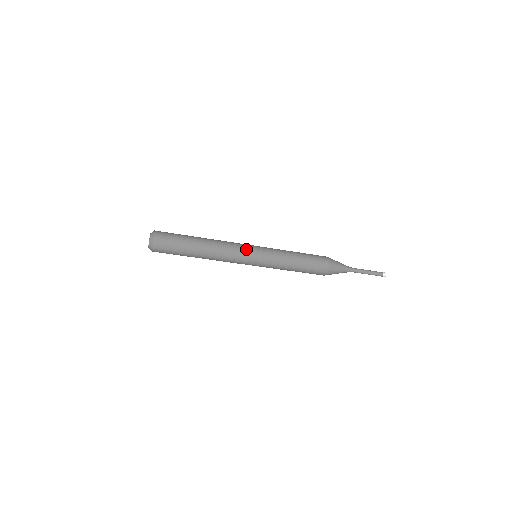
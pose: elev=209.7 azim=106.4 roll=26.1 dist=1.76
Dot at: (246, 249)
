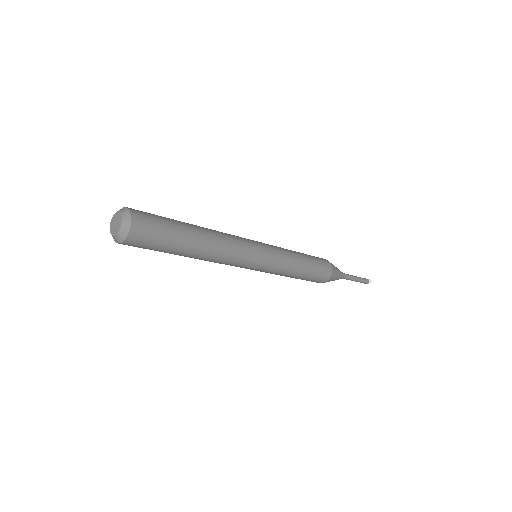
Dot at: (248, 264)
